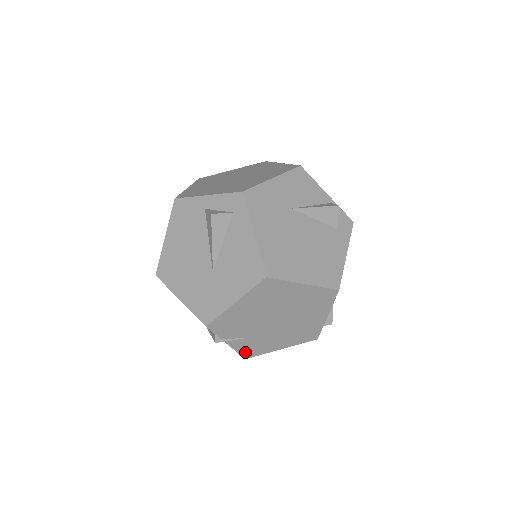
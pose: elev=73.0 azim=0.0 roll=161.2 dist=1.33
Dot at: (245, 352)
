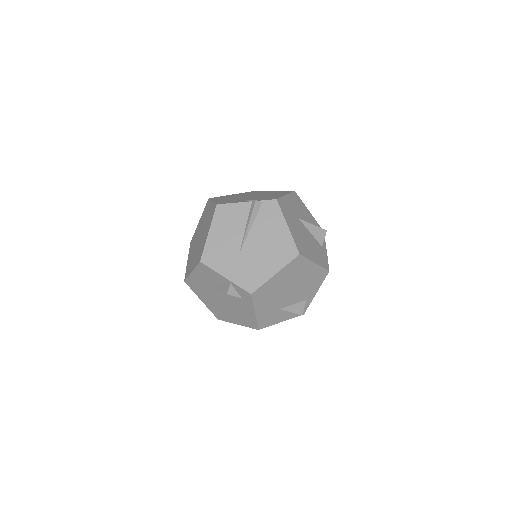
Dot at: occluded
